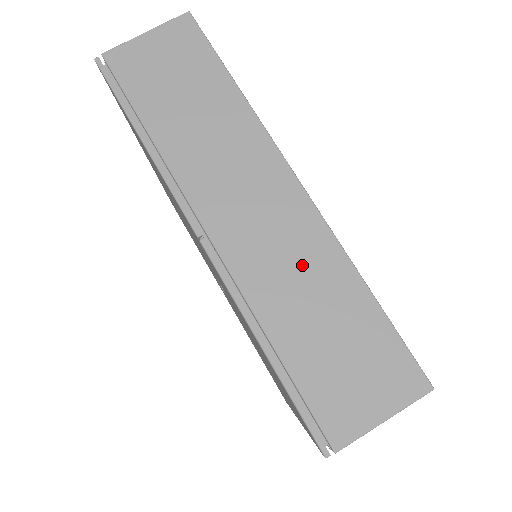
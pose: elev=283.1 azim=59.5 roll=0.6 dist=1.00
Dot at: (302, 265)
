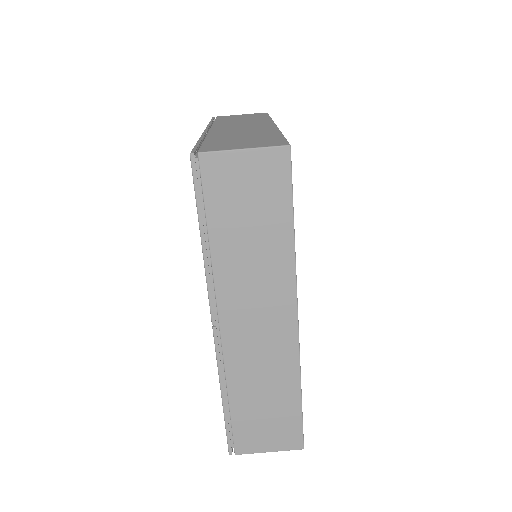
Dot at: (270, 367)
